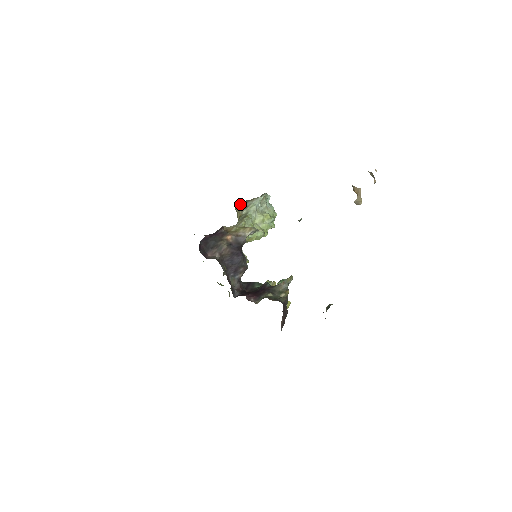
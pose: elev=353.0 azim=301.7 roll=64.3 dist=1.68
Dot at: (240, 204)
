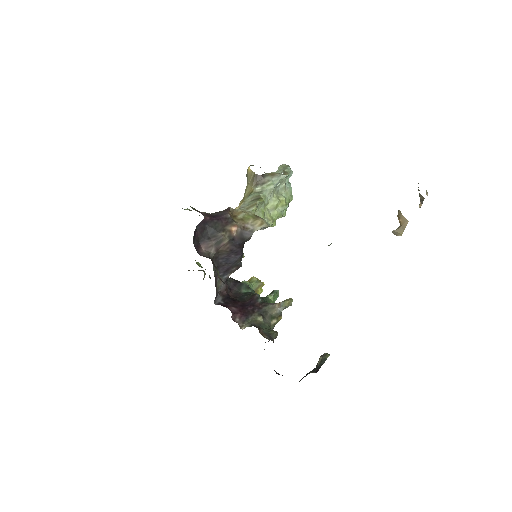
Dot at: (256, 175)
